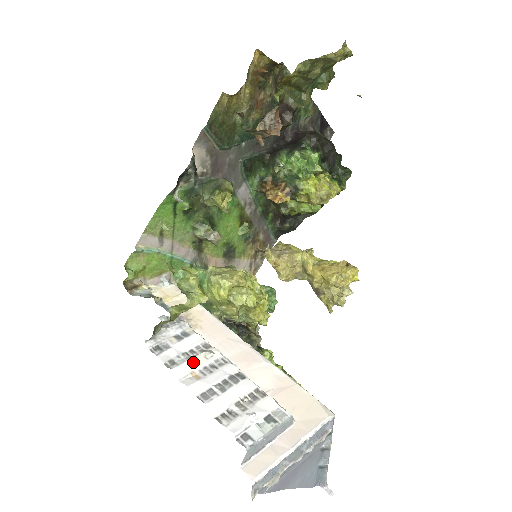
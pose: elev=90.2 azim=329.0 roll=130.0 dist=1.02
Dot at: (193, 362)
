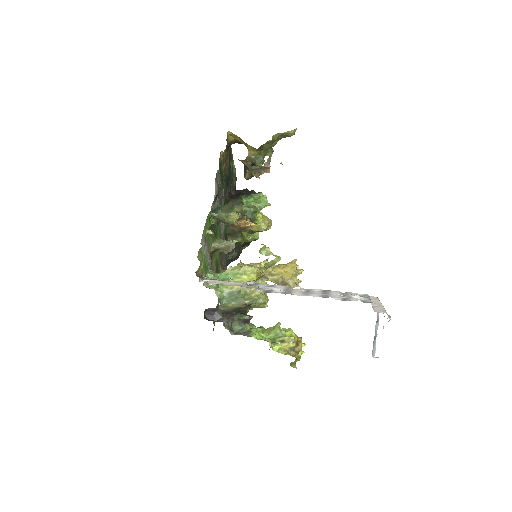
Dot at: (296, 291)
